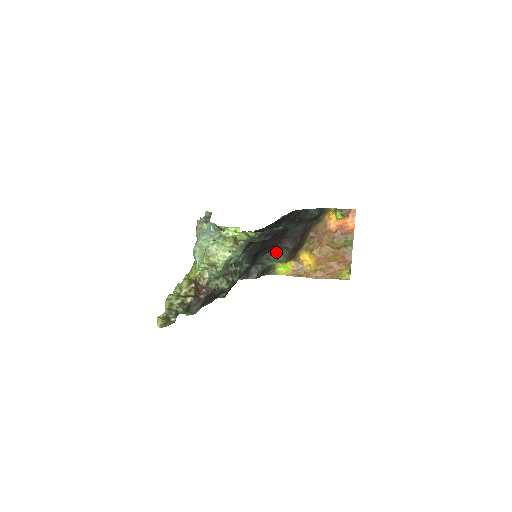
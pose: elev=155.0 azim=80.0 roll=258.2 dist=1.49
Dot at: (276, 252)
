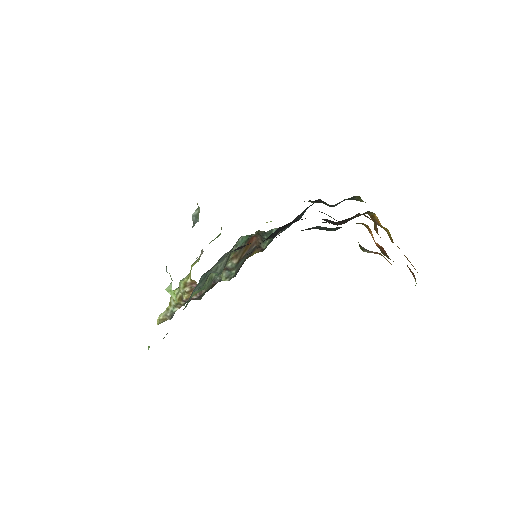
Dot at: occluded
